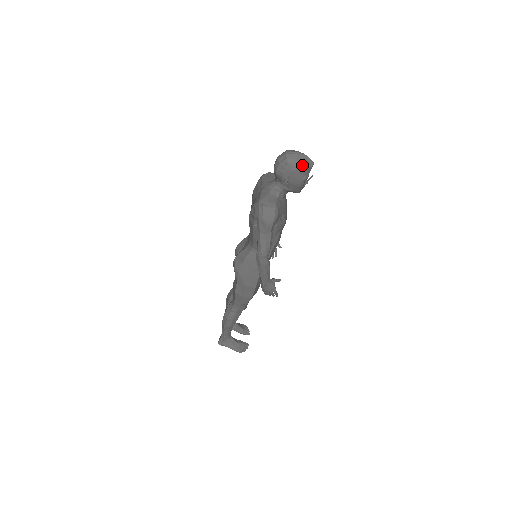
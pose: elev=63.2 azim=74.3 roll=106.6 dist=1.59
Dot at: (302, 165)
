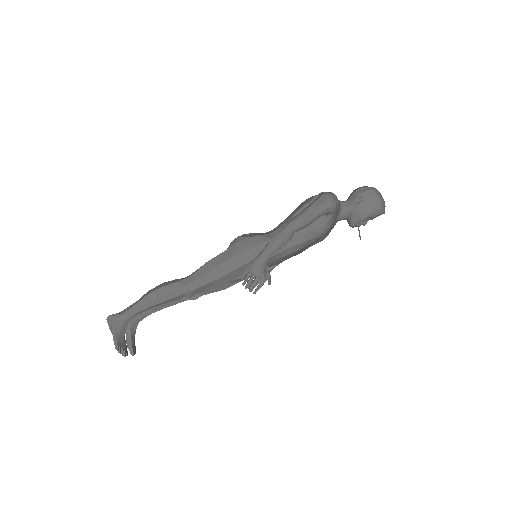
Dot at: (381, 200)
